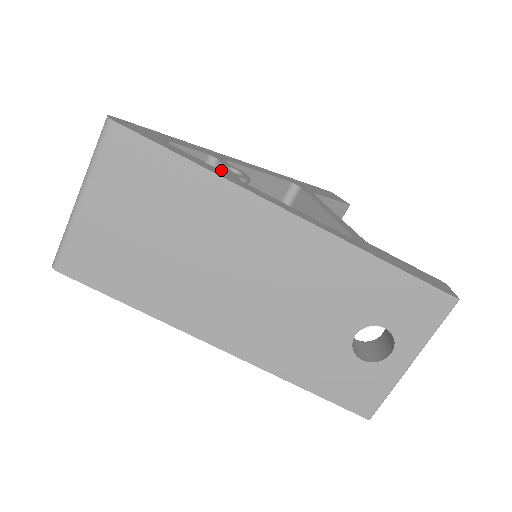
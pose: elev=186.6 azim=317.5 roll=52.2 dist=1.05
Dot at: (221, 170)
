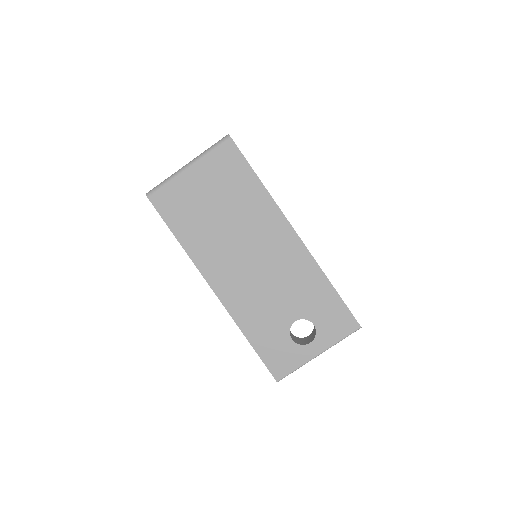
Dot at: occluded
